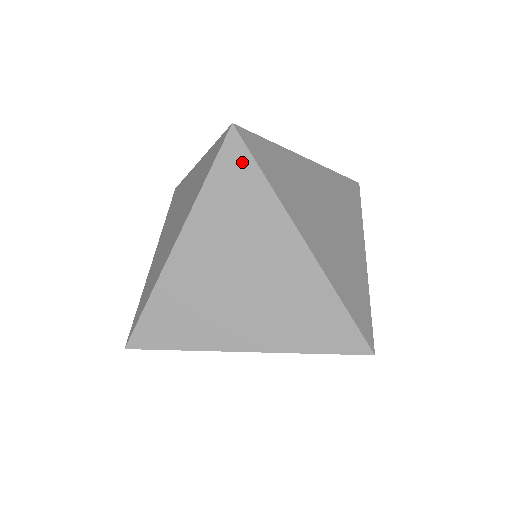
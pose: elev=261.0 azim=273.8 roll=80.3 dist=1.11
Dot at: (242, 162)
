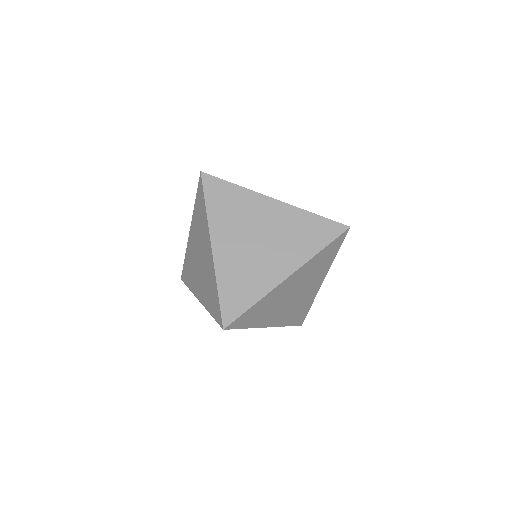
Dot at: (217, 184)
